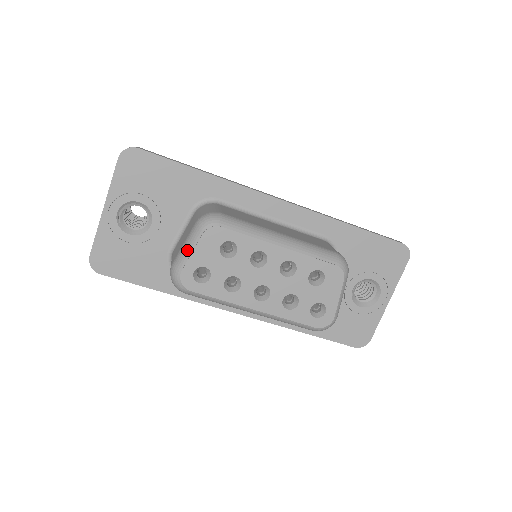
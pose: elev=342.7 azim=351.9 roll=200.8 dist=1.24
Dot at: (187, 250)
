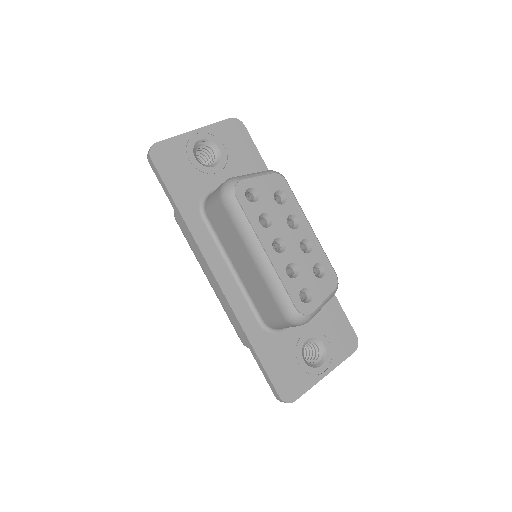
Dot at: (253, 174)
